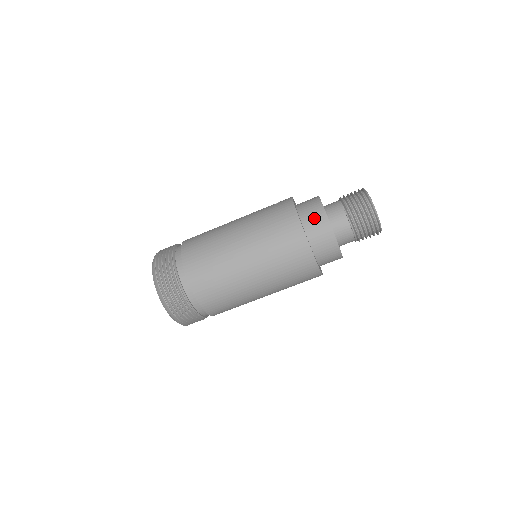
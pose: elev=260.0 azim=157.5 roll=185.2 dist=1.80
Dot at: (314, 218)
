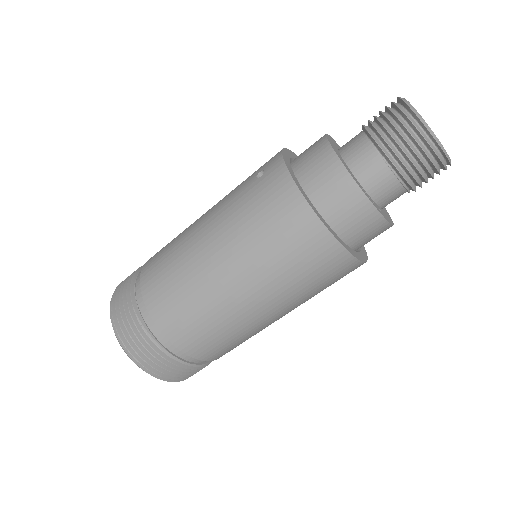
Dot at: (335, 194)
